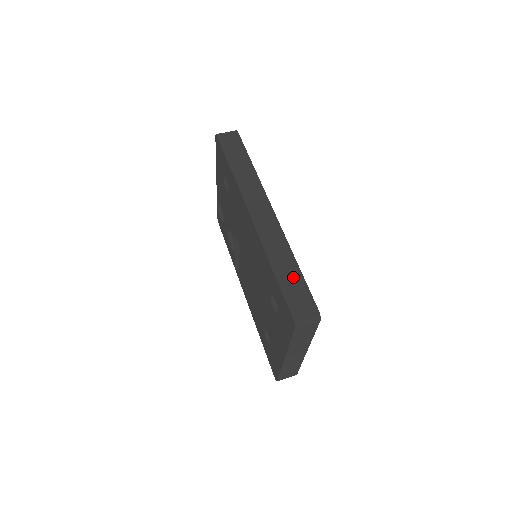
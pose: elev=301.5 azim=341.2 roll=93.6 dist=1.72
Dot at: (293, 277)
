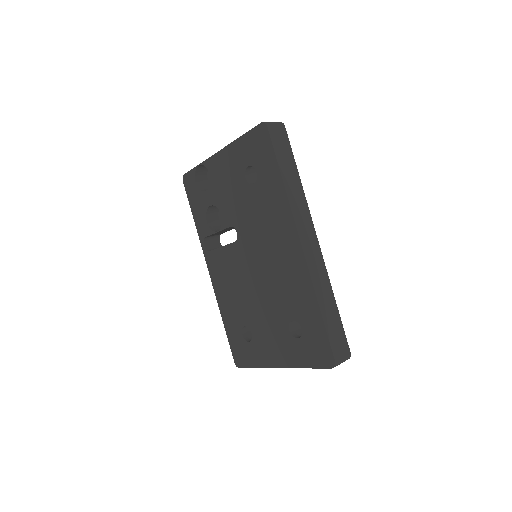
Dot at: (334, 318)
